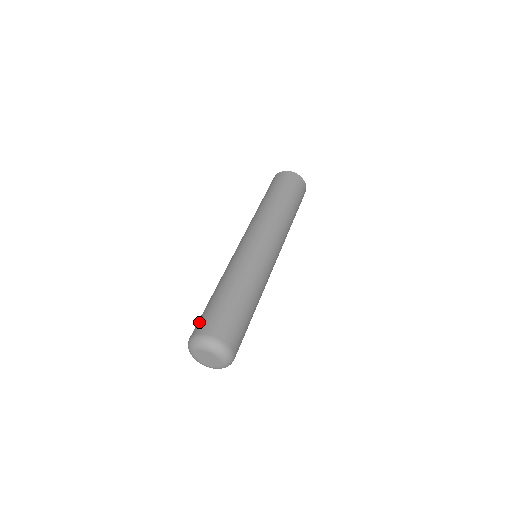
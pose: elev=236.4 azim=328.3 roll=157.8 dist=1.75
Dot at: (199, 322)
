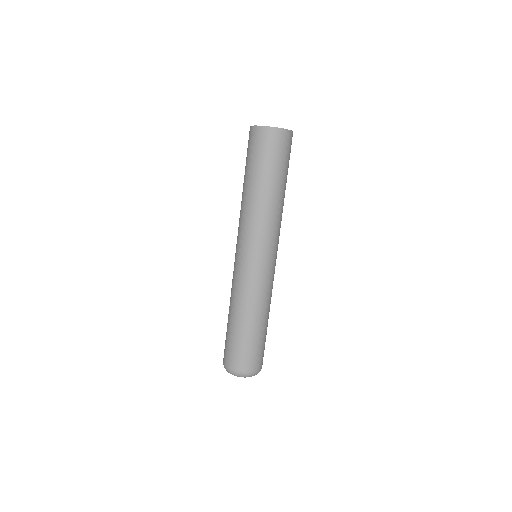
Dot at: occluded
